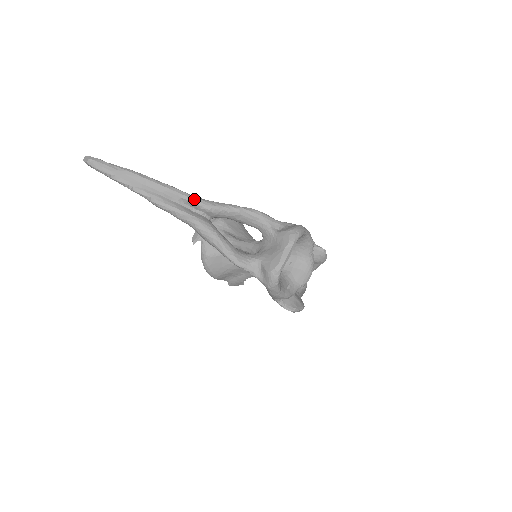
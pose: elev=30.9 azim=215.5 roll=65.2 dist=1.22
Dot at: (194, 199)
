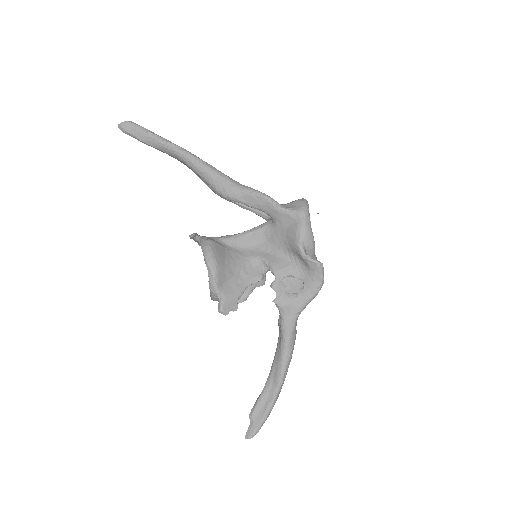
Dot at: occluded
